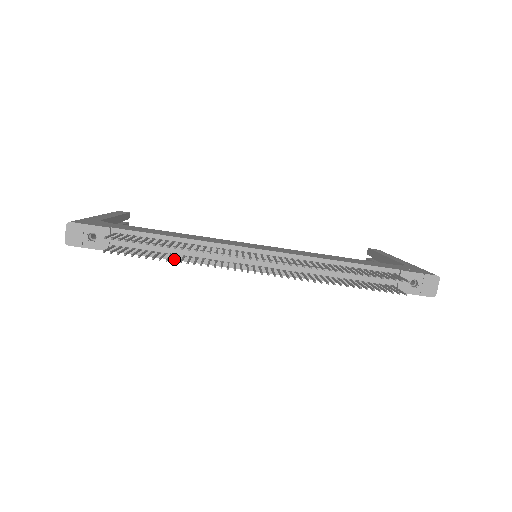
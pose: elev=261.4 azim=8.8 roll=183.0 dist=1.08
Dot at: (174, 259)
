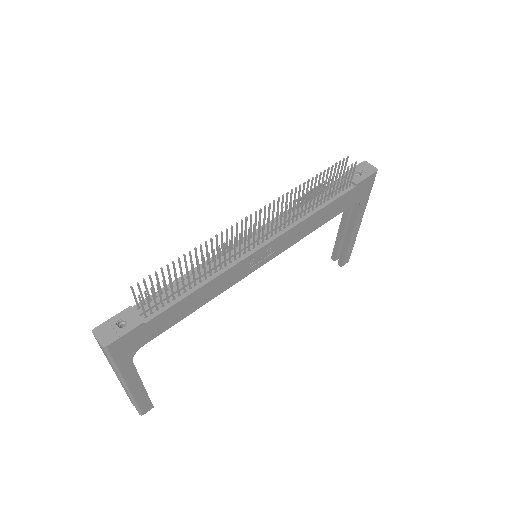
Dot at: (197, 264)
